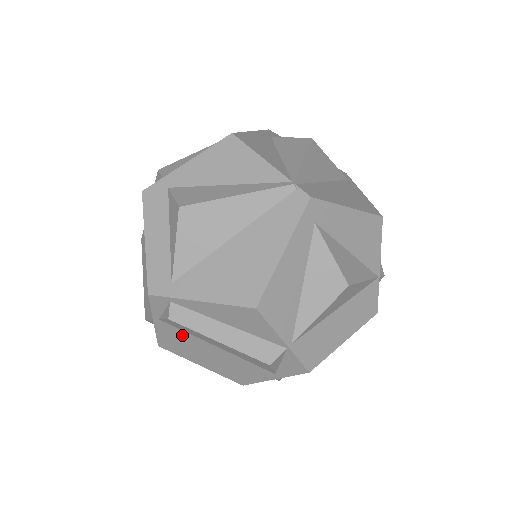
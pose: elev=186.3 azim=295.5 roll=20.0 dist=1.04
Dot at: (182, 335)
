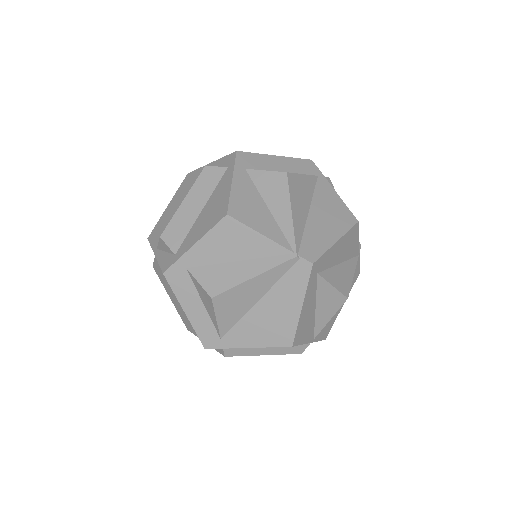
Dot at: occluded
